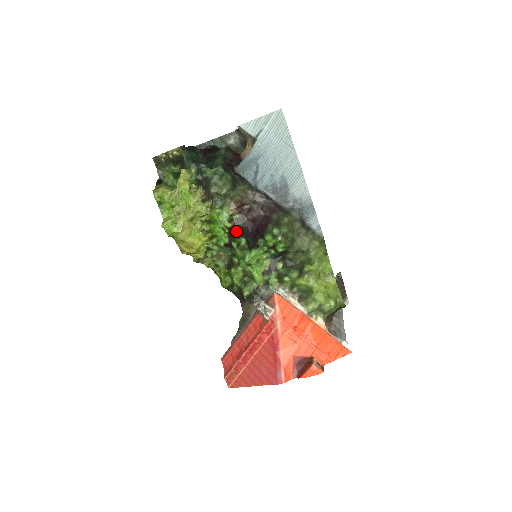
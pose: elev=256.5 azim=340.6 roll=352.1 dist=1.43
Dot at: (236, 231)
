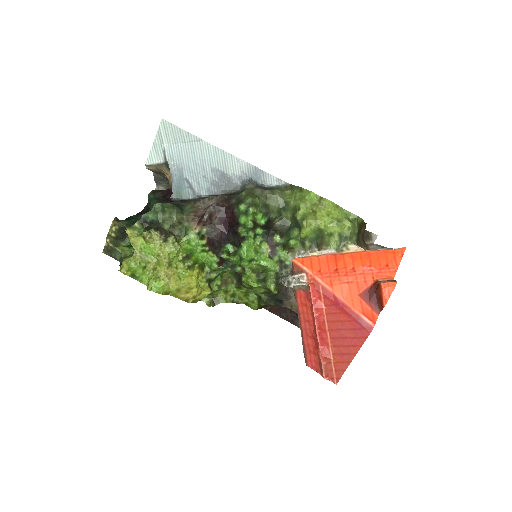
Dot at: (215, 243)
